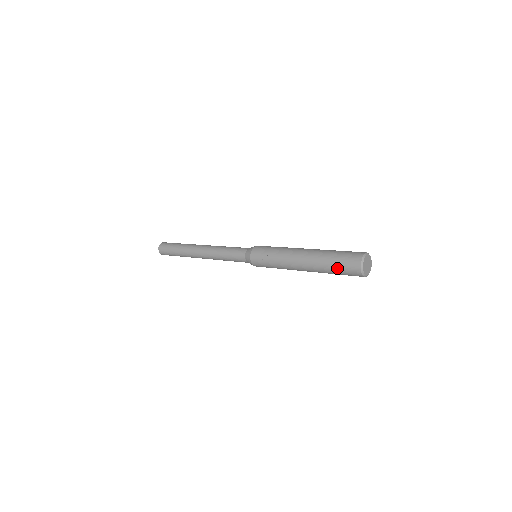
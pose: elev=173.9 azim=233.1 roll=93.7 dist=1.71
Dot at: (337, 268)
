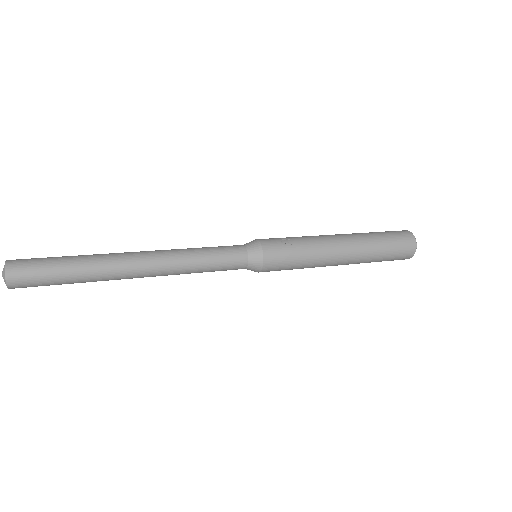
Dot at: (390, 240)
